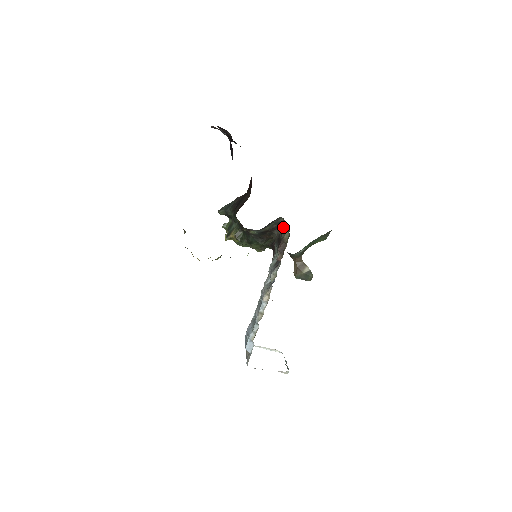
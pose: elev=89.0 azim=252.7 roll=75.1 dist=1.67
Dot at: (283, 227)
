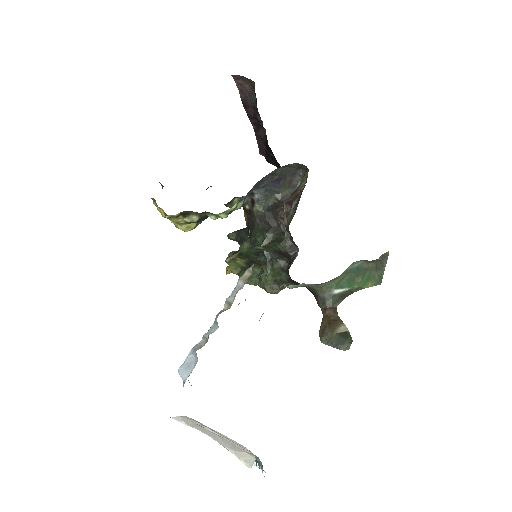
Dot at: occluded
